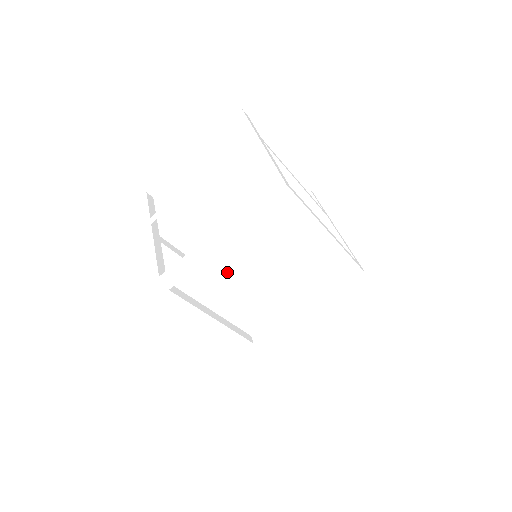
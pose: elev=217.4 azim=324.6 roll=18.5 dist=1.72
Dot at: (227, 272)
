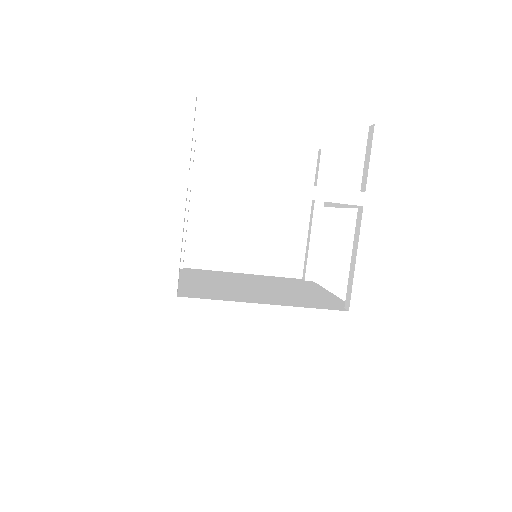
Dot at: (218, 279)
